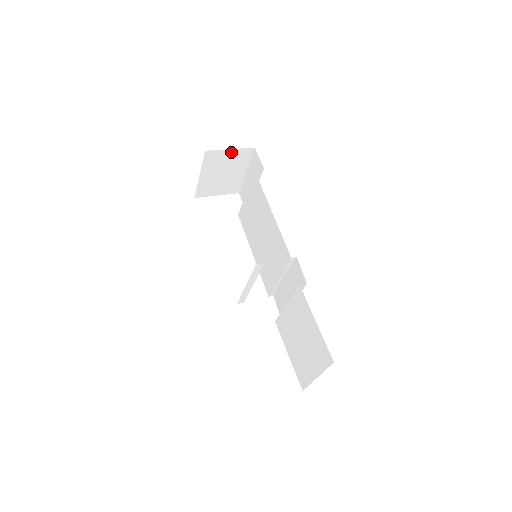
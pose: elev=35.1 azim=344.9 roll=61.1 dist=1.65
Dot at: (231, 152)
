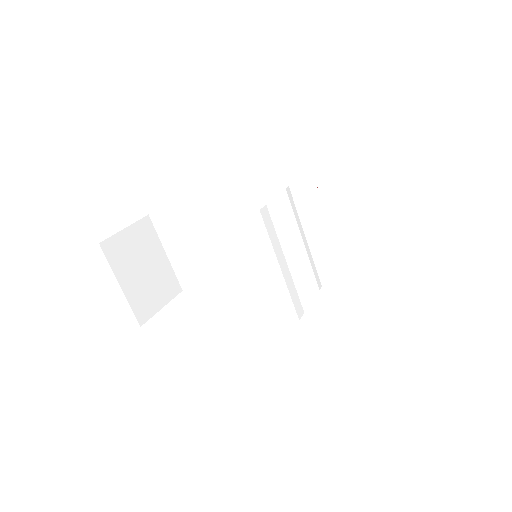
Dot at: (129, 233)
